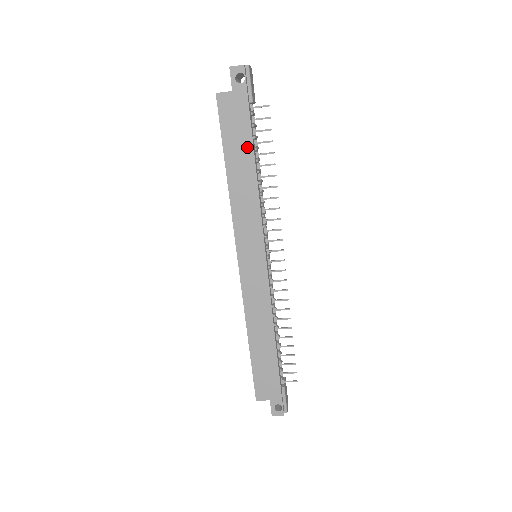
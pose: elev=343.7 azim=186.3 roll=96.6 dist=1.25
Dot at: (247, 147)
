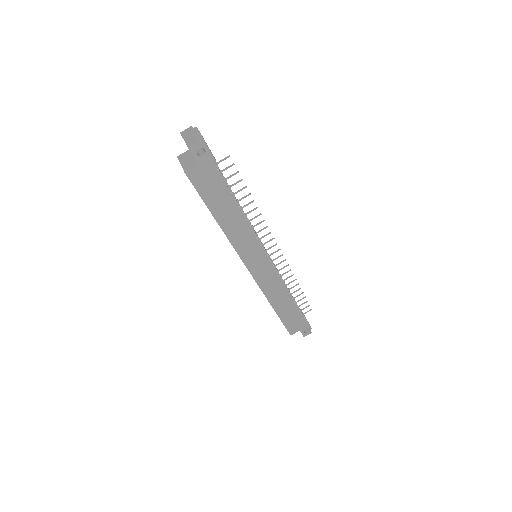
Dot at: (227, 197)
